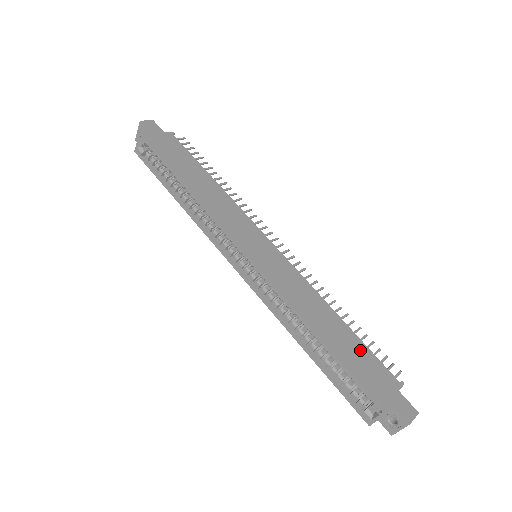
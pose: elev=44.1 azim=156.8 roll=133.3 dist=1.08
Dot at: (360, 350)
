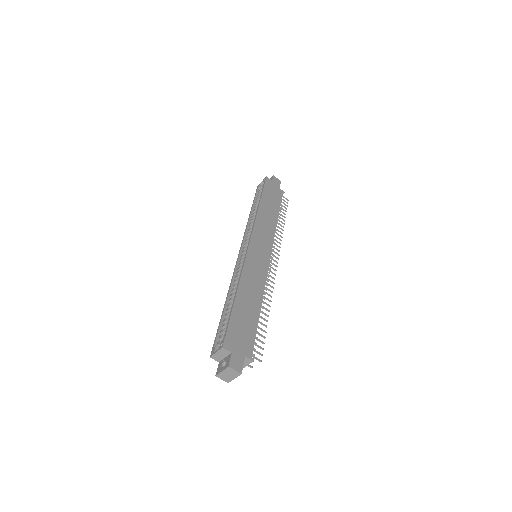
Dot at: (250, 324)
